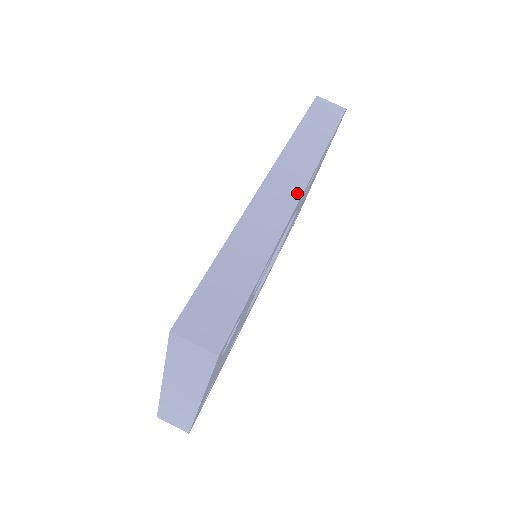
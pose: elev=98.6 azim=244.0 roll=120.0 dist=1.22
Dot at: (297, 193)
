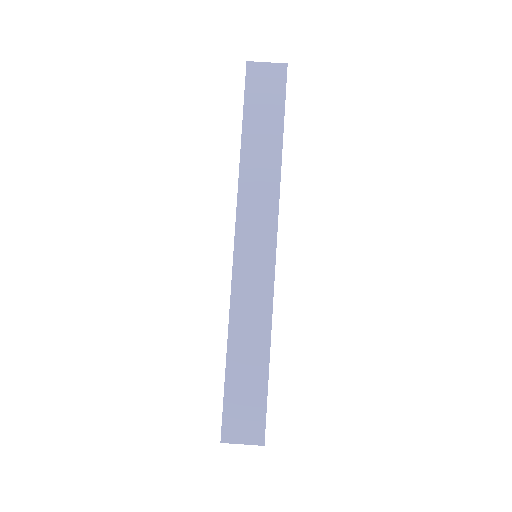
Dot at: (271, 239)
